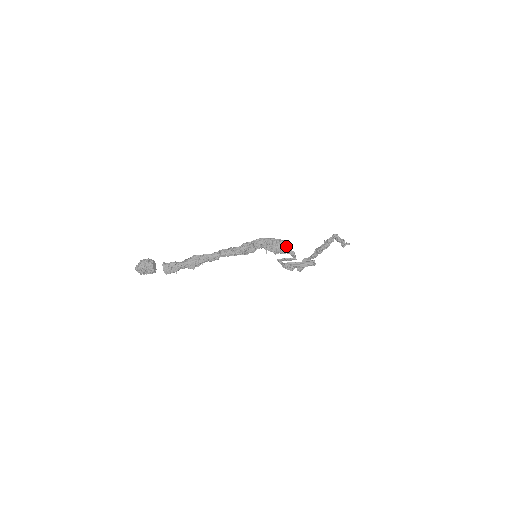
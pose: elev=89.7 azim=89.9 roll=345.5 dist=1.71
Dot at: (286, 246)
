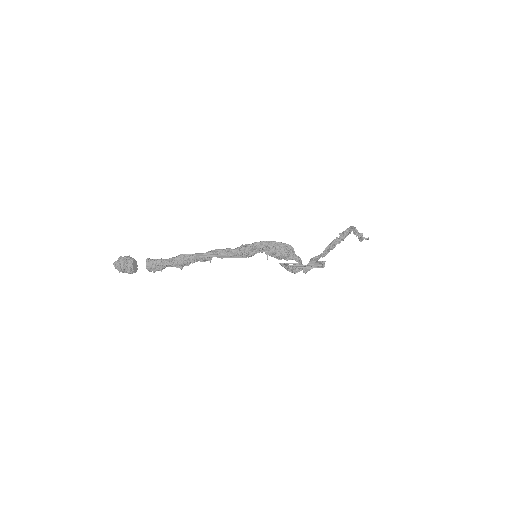
Dot at: (291, 252)
